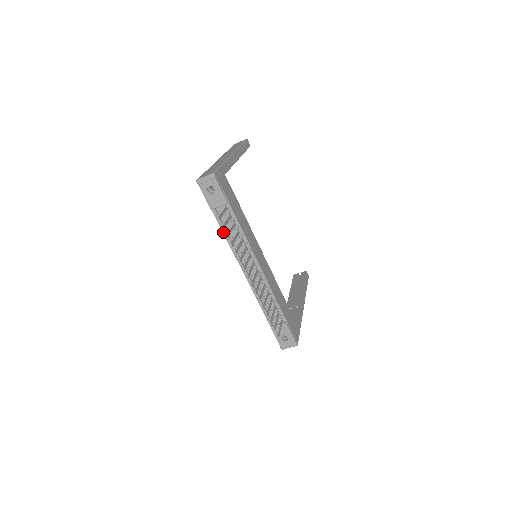
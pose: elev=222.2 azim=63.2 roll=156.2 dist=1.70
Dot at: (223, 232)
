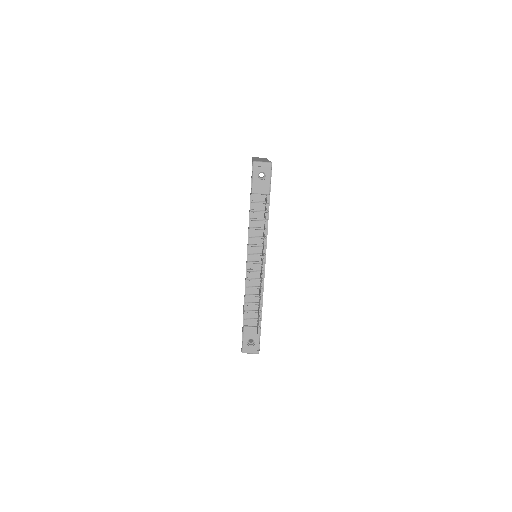
Dot at: (250, 218)
